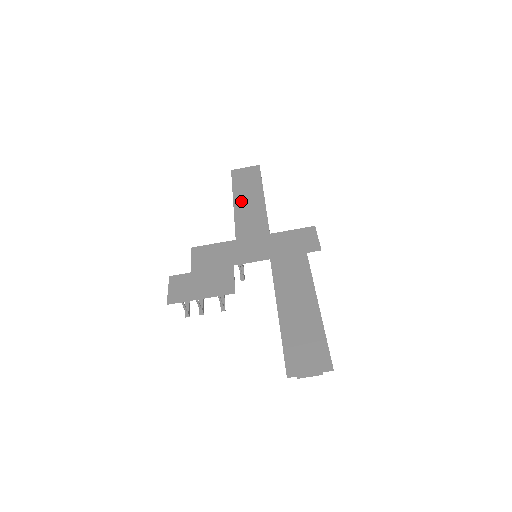
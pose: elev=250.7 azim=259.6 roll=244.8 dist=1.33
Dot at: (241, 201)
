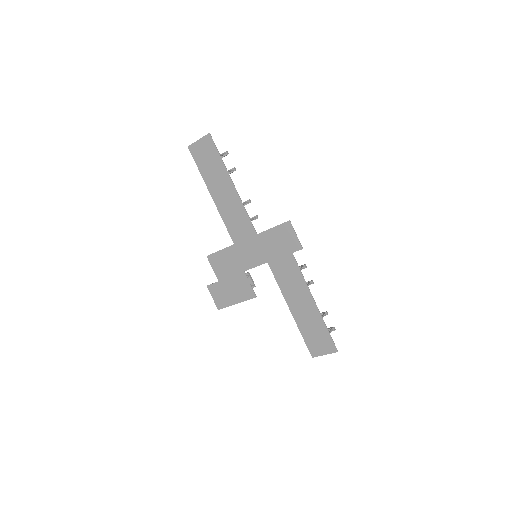
Dot at: (217, 195)
